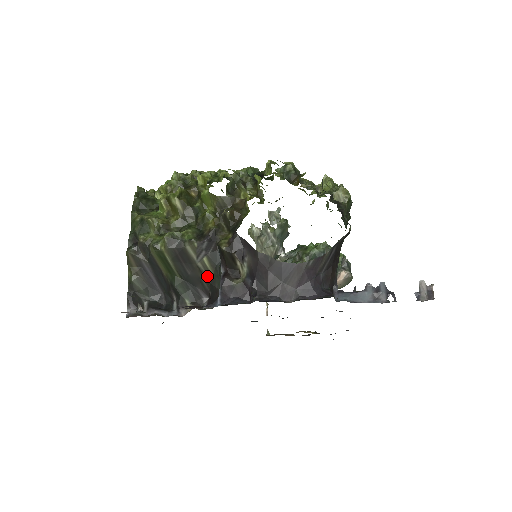
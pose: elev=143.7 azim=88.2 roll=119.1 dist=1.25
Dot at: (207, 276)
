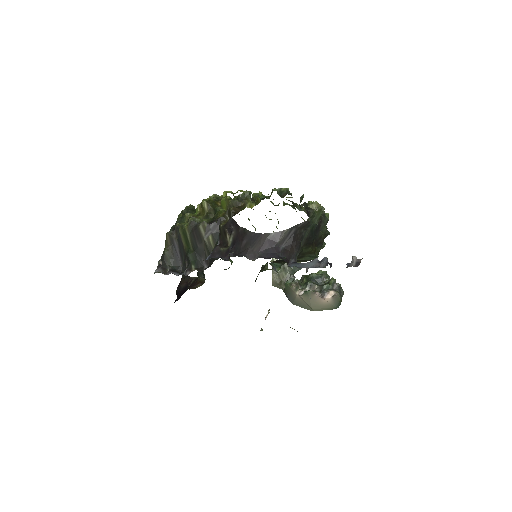
Dot at: (209, 249)
